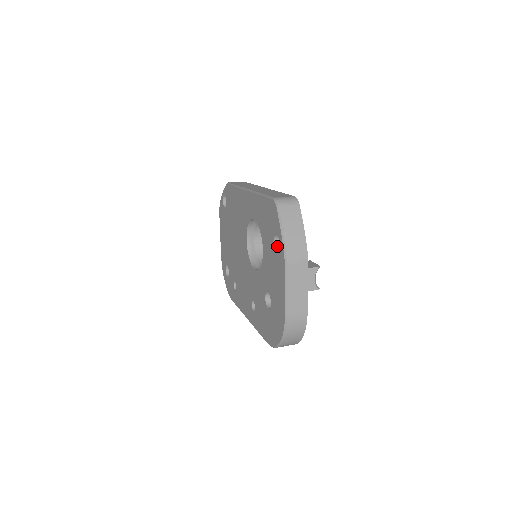
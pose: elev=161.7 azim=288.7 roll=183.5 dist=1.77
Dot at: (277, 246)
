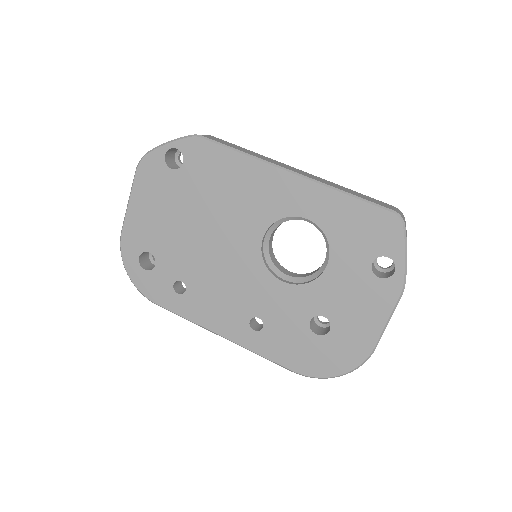
Dot at: (372, 267)
